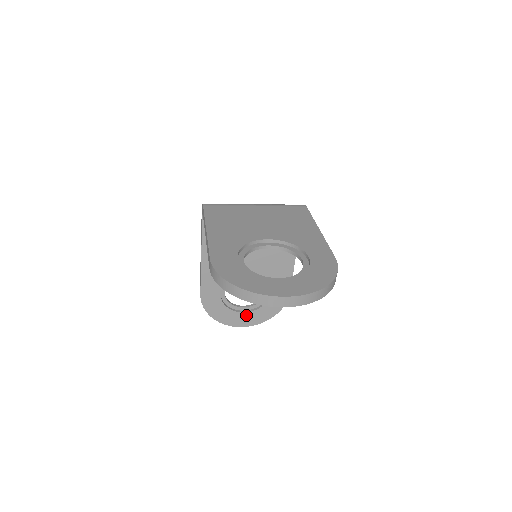
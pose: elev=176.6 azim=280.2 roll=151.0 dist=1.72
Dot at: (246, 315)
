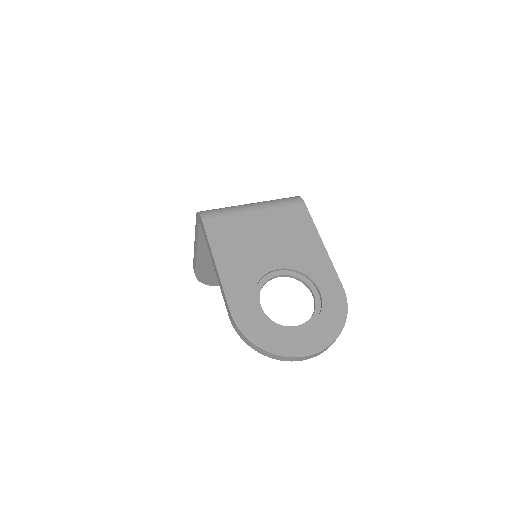
Dot at: occluded
